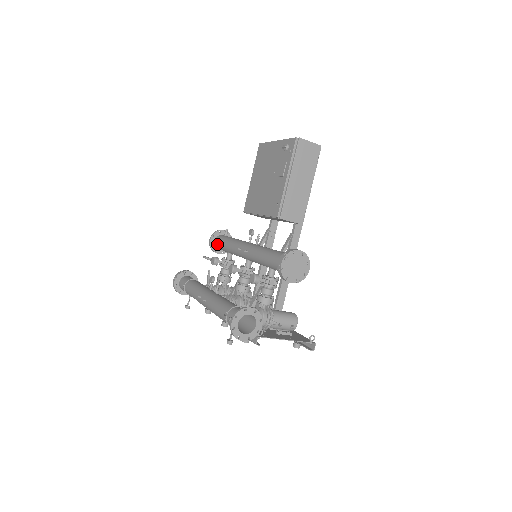
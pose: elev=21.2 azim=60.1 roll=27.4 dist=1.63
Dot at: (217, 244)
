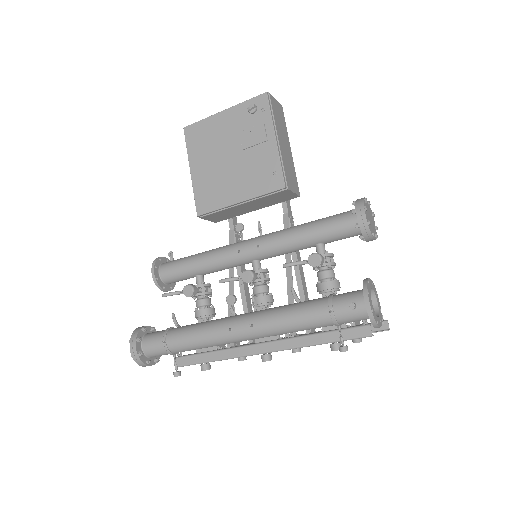
Dot at: (168, 274)
